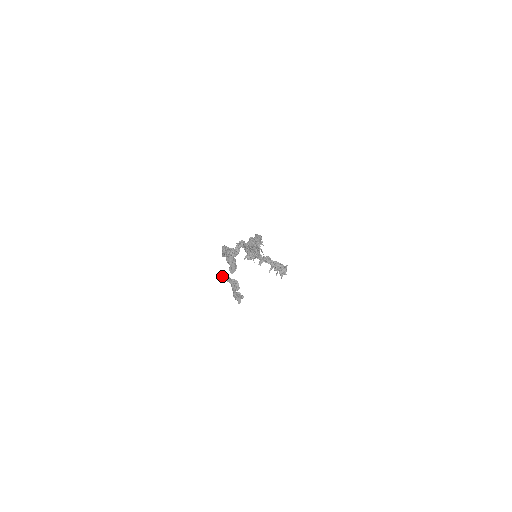
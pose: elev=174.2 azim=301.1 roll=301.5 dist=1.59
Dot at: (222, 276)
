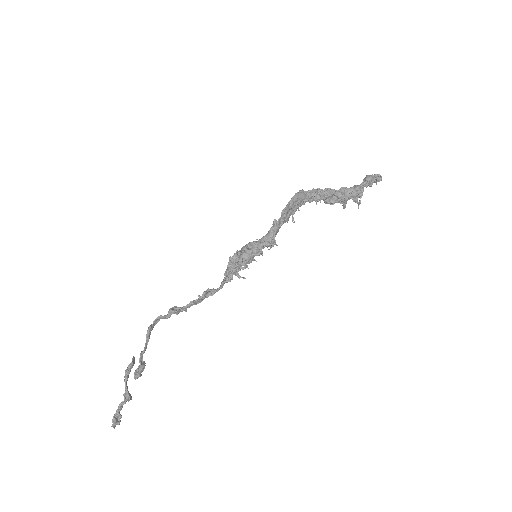
Dot at: (124, 377)
